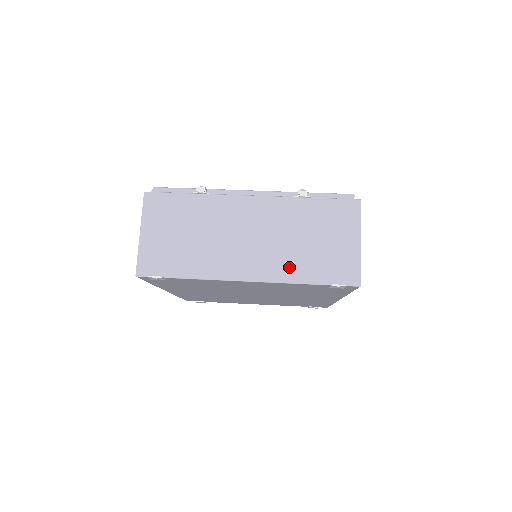
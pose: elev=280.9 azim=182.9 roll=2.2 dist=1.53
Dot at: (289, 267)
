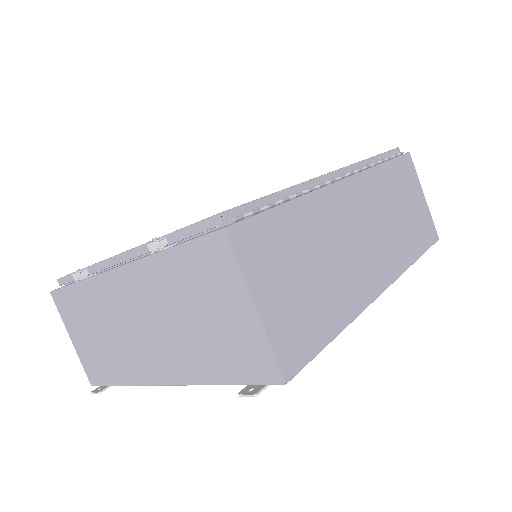
Dot at: (192, 363)
